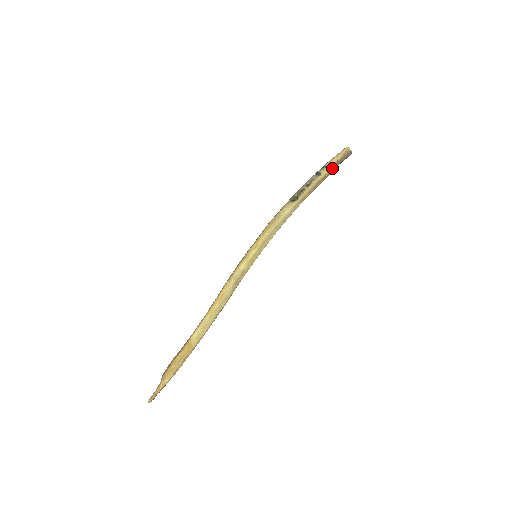
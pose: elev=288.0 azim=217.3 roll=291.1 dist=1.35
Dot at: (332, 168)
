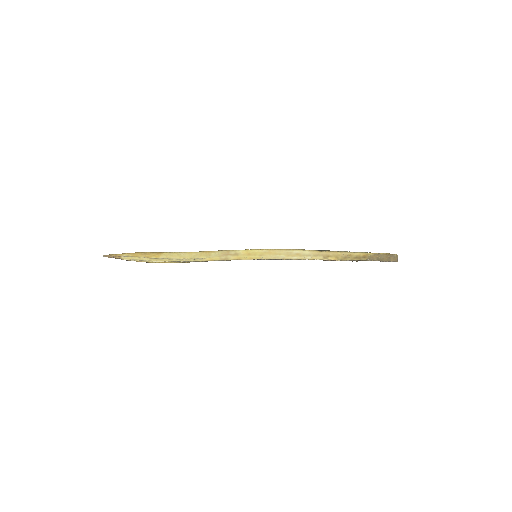
Dot at: (369, 255)
